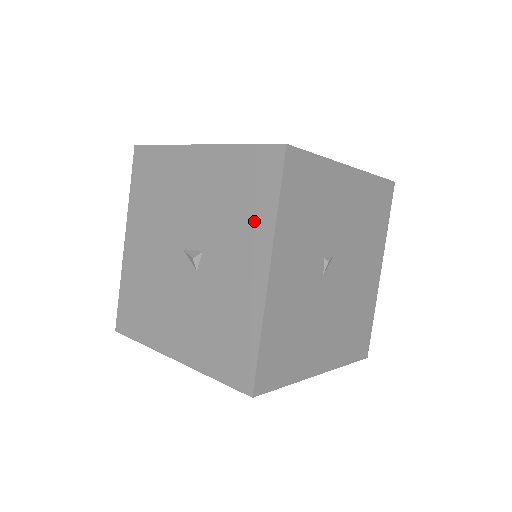
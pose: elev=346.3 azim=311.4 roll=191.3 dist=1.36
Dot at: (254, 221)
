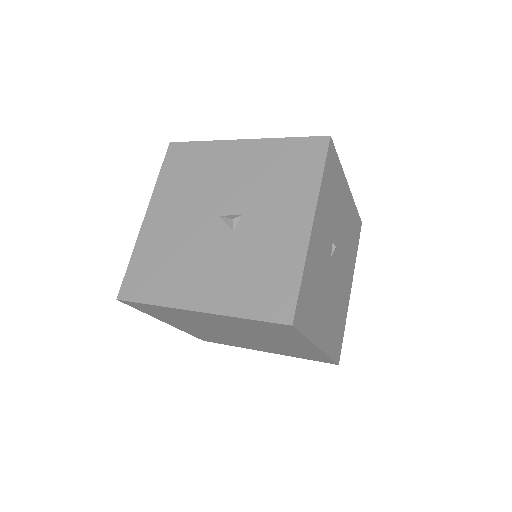
Dot at: (299, 187)
